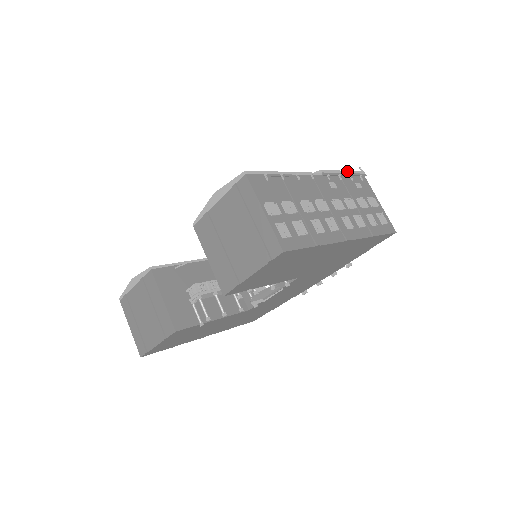
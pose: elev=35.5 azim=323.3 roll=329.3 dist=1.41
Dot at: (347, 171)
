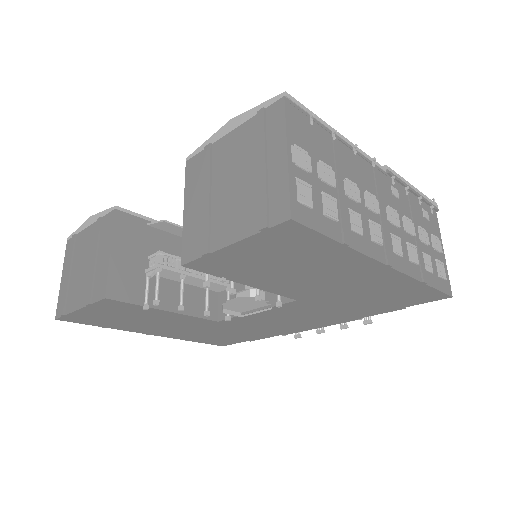
Dot at: (418, 190)
